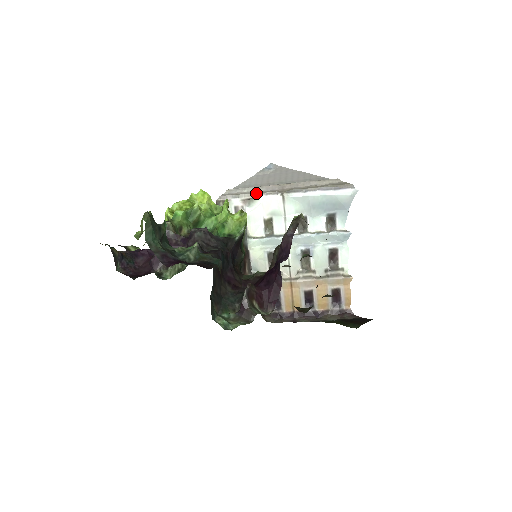
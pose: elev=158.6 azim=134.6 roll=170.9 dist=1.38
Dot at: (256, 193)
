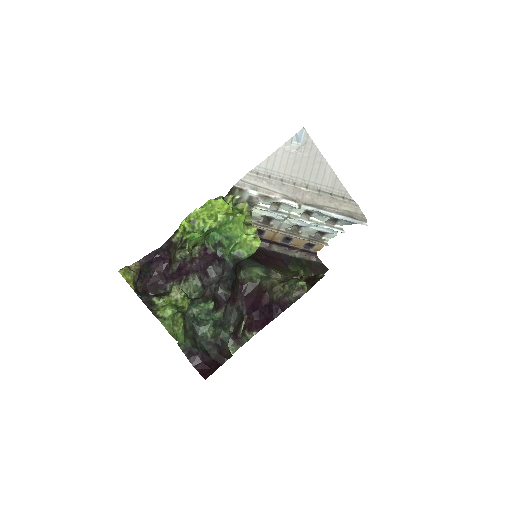
Dot at: (275, 194)
